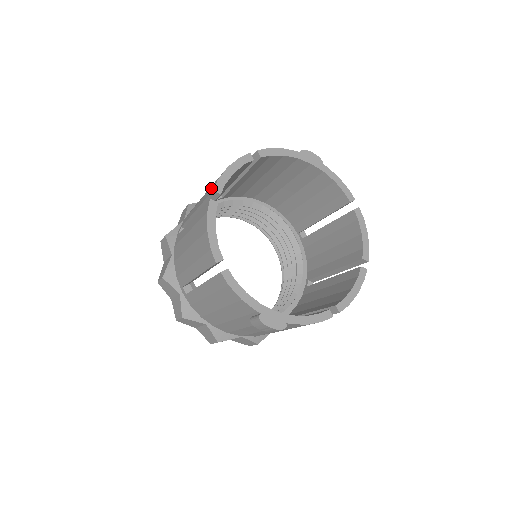
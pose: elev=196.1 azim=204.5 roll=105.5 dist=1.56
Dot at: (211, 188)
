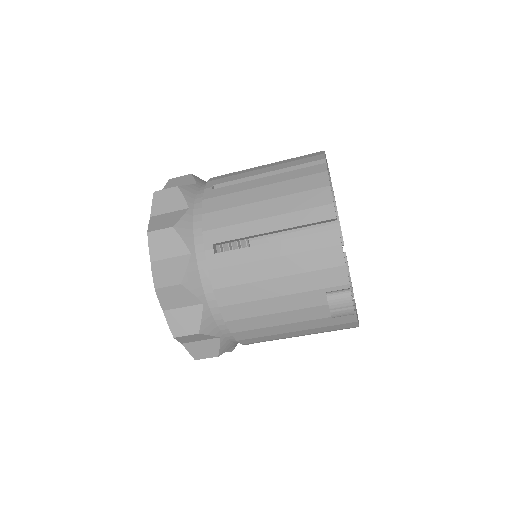
Dot at: (310, 158)
